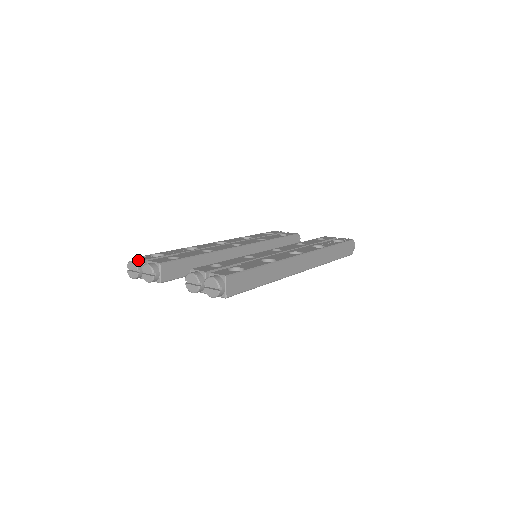
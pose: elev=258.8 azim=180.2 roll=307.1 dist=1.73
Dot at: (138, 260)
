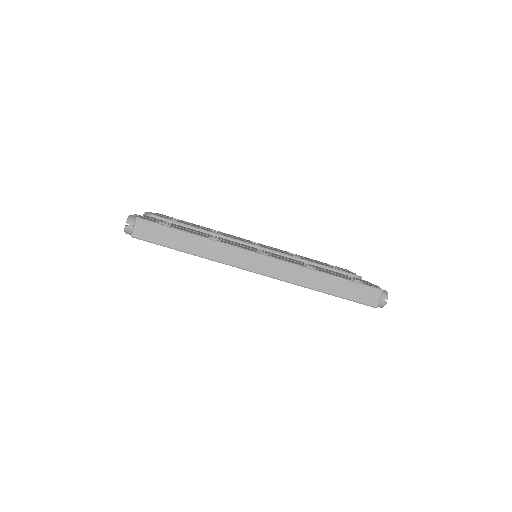
Dot at: occluded
